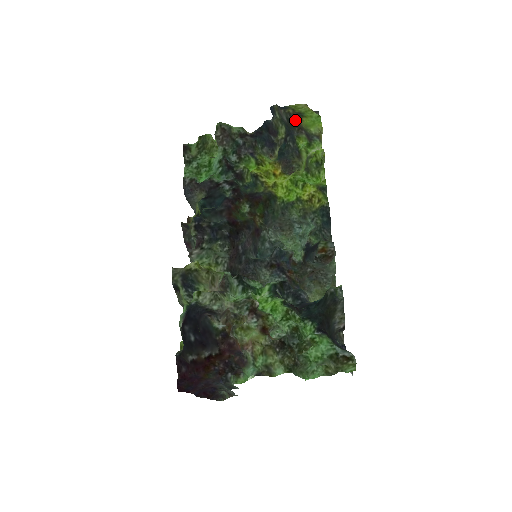
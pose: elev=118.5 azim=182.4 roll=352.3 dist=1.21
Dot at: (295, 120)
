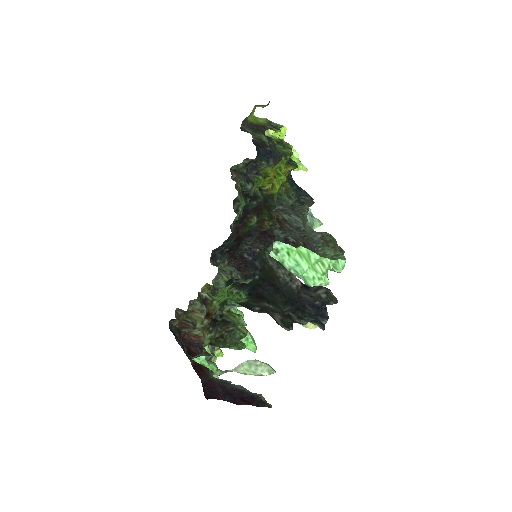
Dot at: (250, 125)
